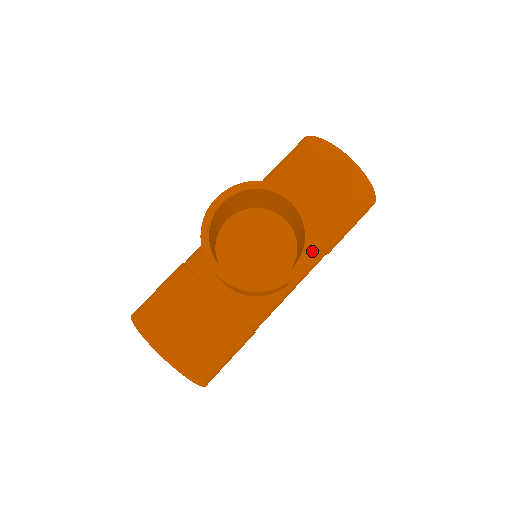
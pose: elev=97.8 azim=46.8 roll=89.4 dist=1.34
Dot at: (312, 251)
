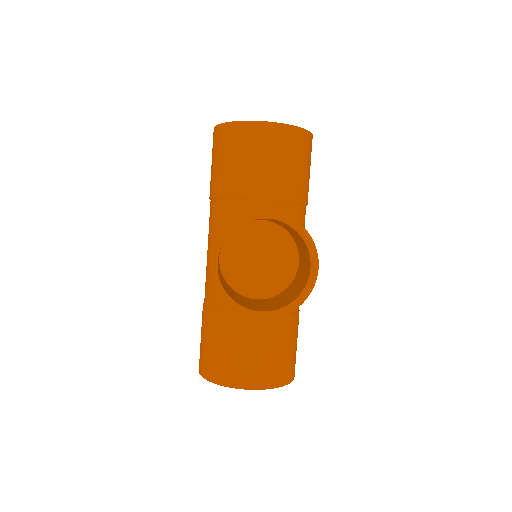
Dot at: (297, 220)
